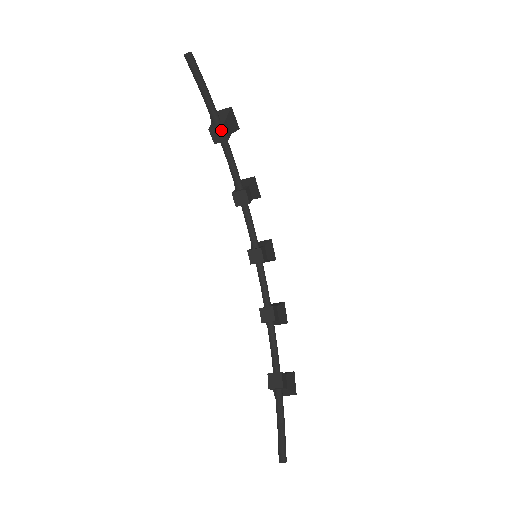
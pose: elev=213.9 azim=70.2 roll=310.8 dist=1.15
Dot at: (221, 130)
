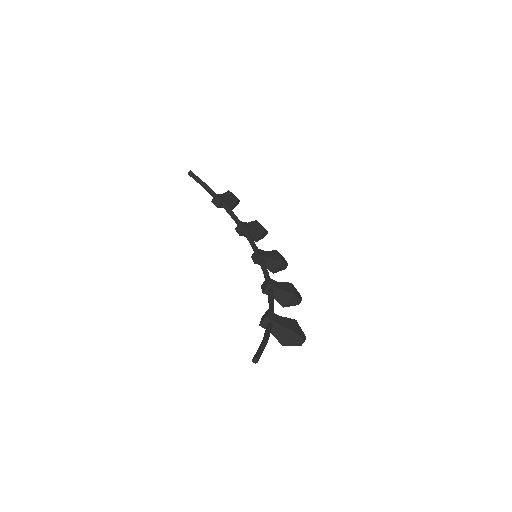
Dot at: (216, 197)
